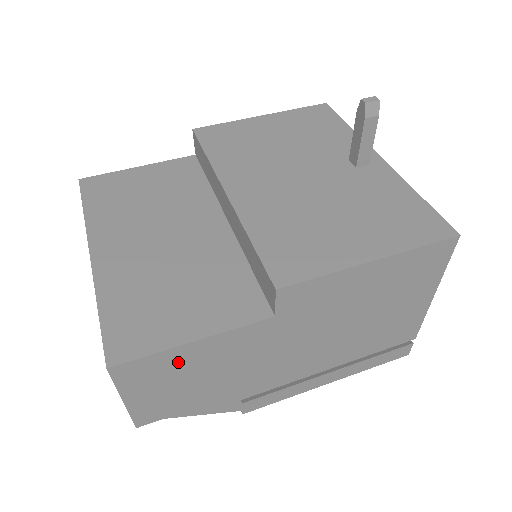
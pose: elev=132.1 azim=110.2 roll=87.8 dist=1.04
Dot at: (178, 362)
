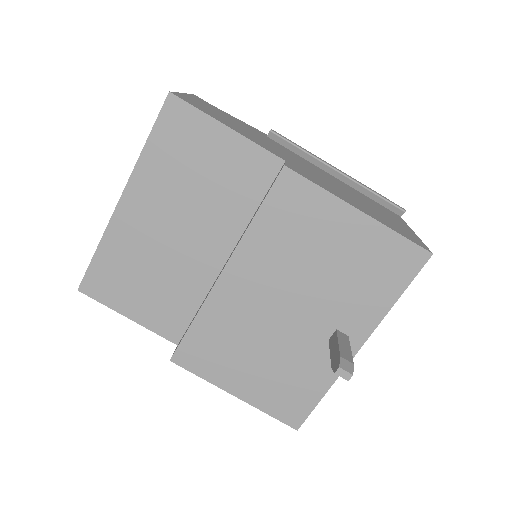
Dot at: occluded
